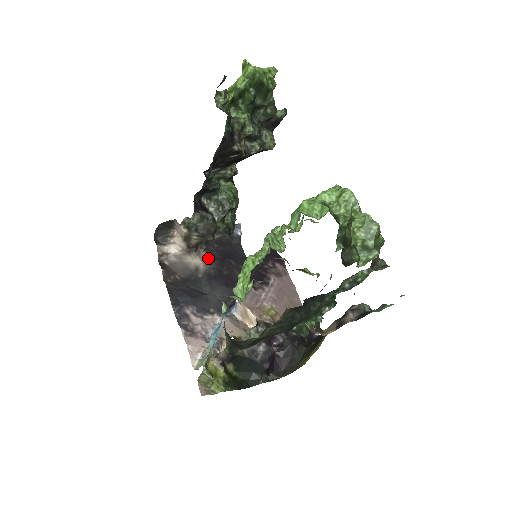
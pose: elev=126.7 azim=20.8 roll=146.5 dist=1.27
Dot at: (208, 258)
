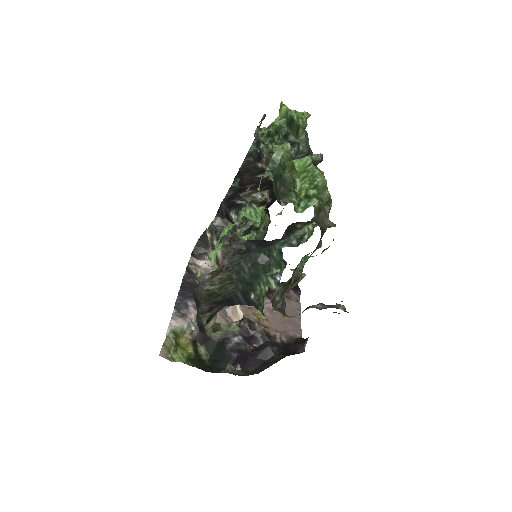
Dot at: occluded
